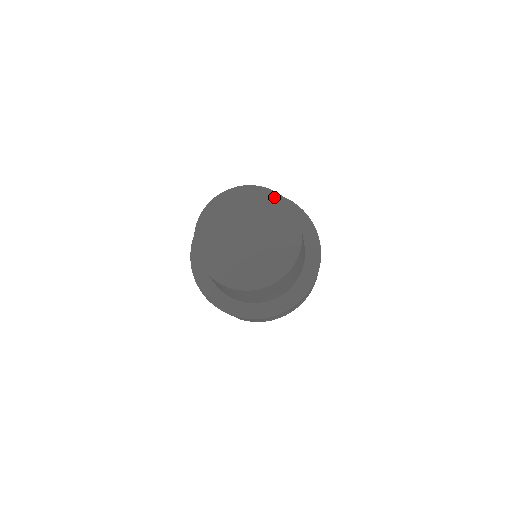
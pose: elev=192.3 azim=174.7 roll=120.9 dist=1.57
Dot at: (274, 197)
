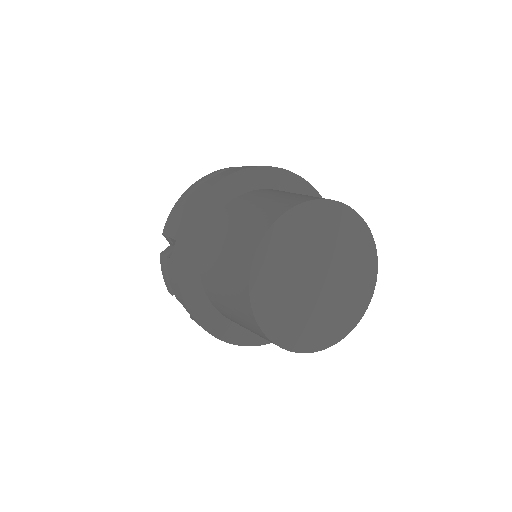
Dot at: (366, 236)
